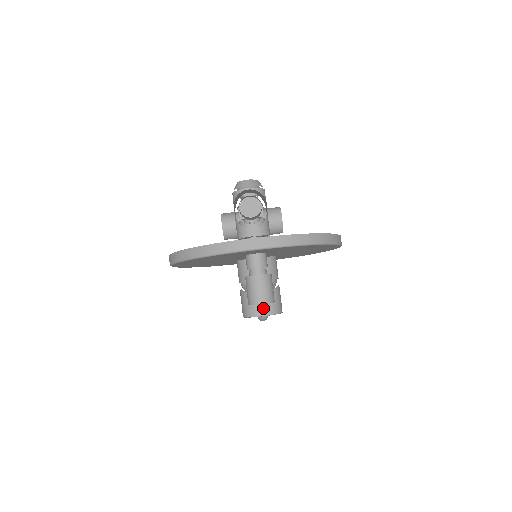
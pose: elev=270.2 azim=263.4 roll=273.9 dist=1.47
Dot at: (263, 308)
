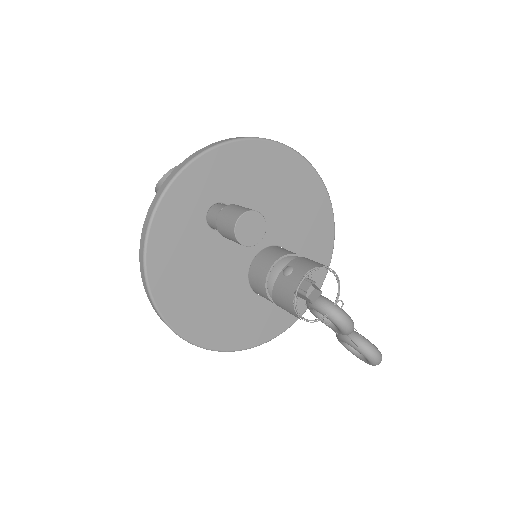
Dot at: (296, 273)
